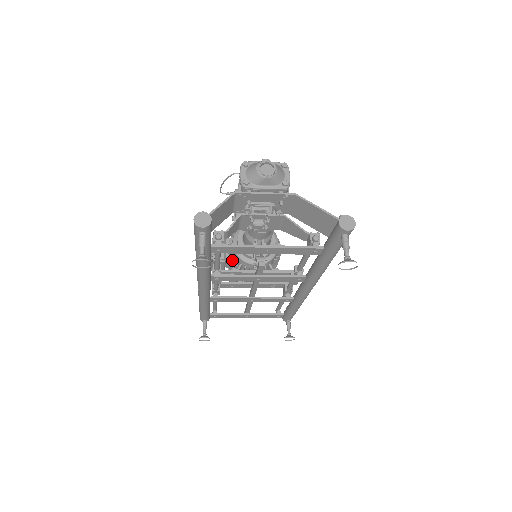
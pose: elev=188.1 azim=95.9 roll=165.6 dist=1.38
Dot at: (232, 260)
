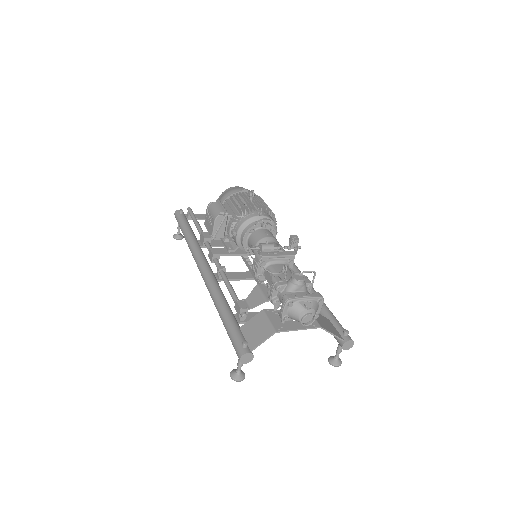
Dot at: (230, 240)
